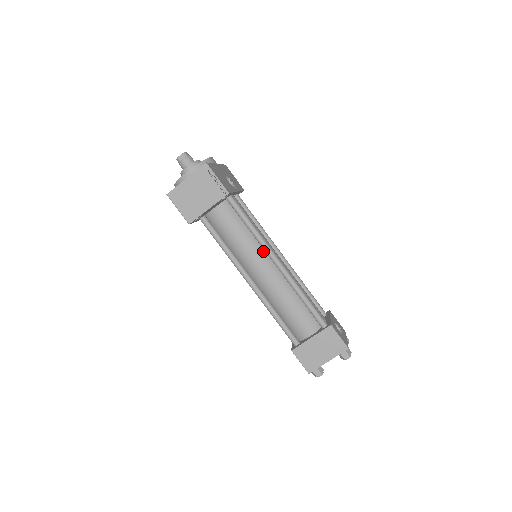
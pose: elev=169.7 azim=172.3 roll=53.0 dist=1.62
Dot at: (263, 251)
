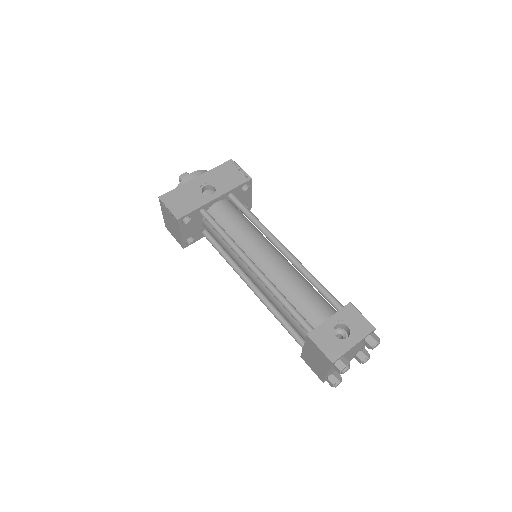
Dot at: occluded
